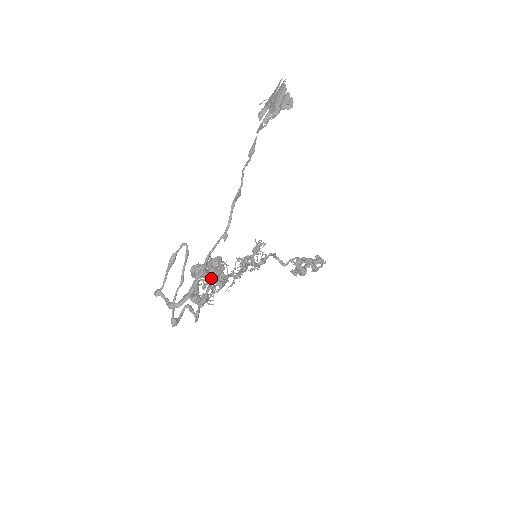
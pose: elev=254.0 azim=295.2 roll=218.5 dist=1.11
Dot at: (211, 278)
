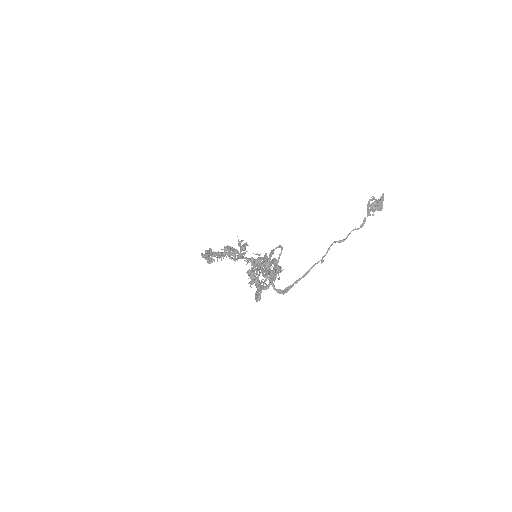
Dot at: (271, 272)
